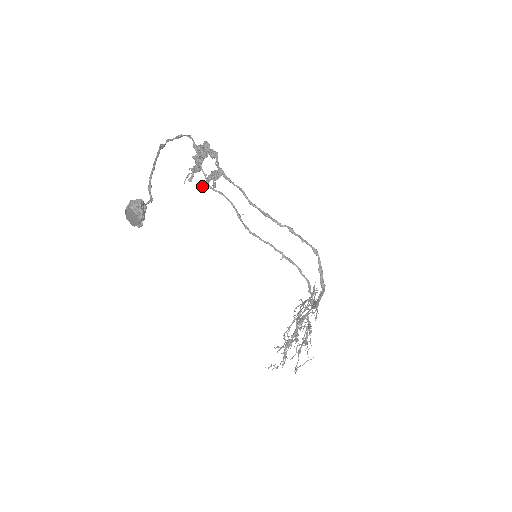
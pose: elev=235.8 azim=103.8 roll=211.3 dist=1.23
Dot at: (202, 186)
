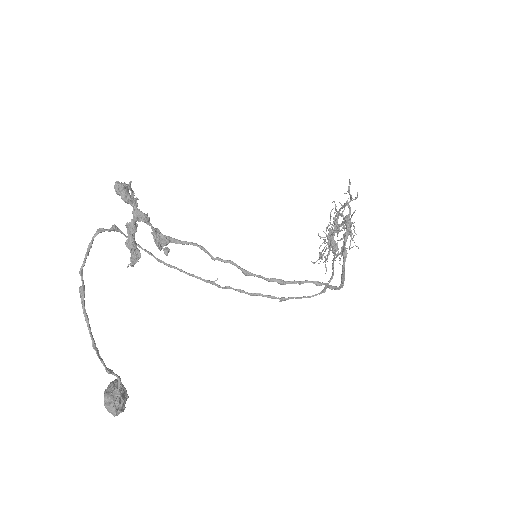
Dot at: (154, 241)
